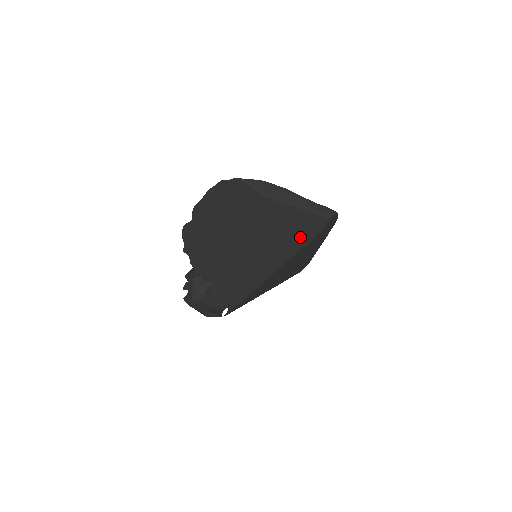
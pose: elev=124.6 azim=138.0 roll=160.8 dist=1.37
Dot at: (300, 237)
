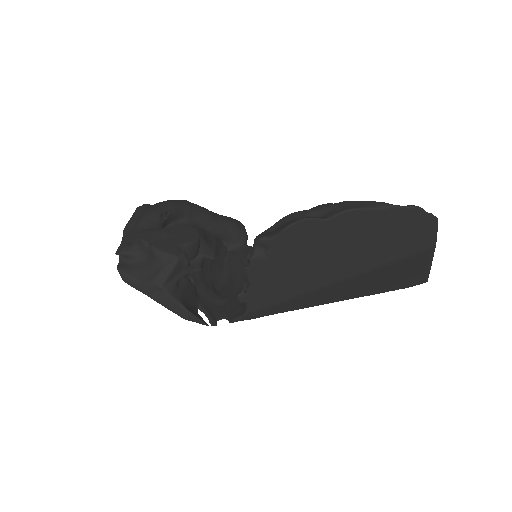
Dot at: (391, 286)
